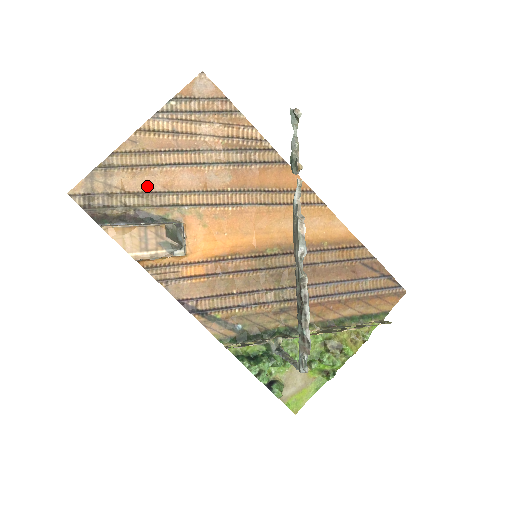
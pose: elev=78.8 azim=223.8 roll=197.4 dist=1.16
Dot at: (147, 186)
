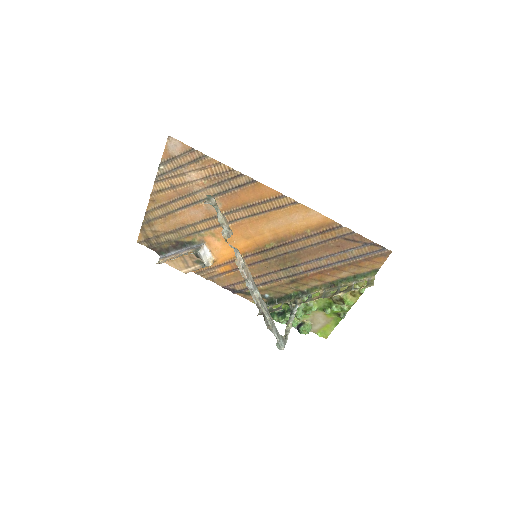
Dot at: (174, 225)
